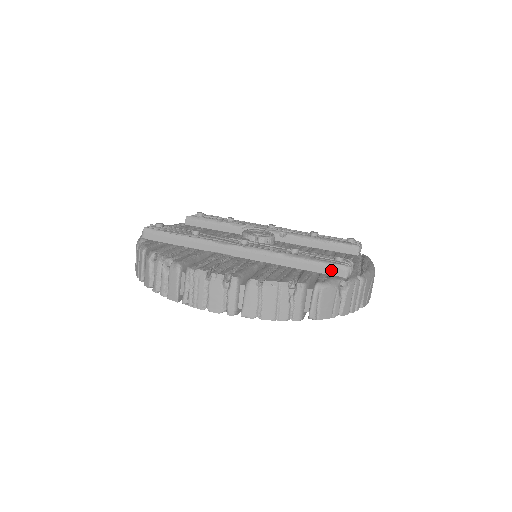
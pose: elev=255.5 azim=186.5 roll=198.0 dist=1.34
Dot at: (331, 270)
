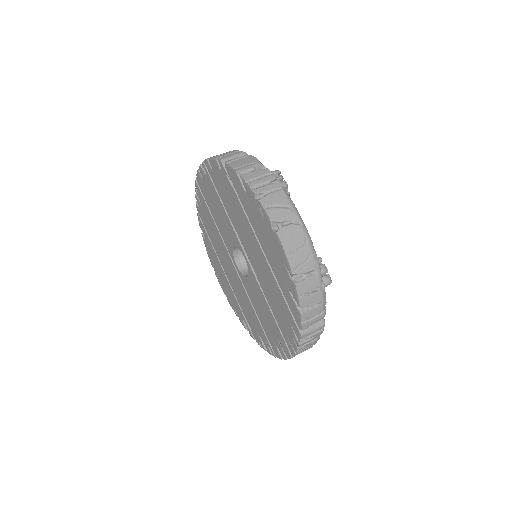
Dot at: occluded
